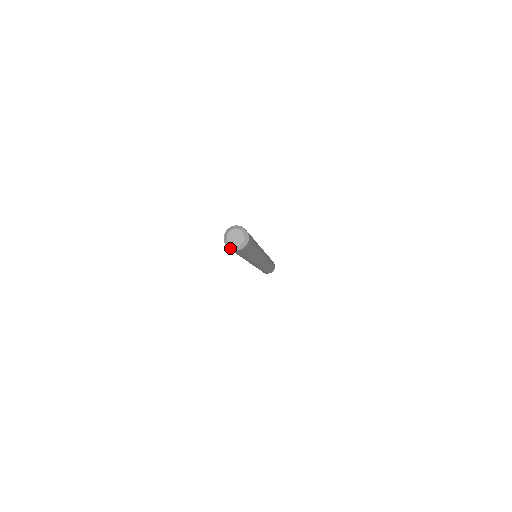
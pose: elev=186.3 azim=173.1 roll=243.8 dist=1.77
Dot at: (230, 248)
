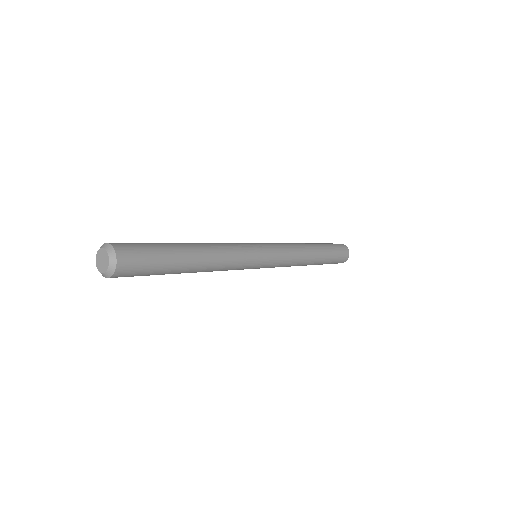
Dot at: (98, 268)
